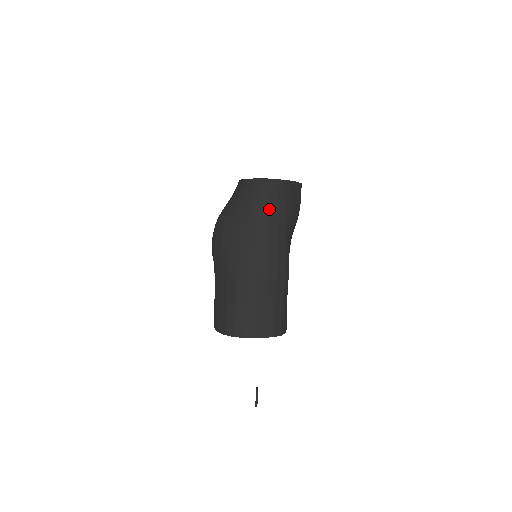
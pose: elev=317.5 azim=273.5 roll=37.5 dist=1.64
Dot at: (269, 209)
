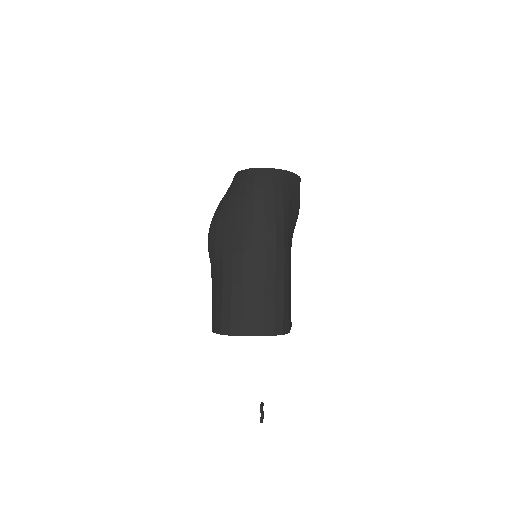
Dot at: (264, 197)
